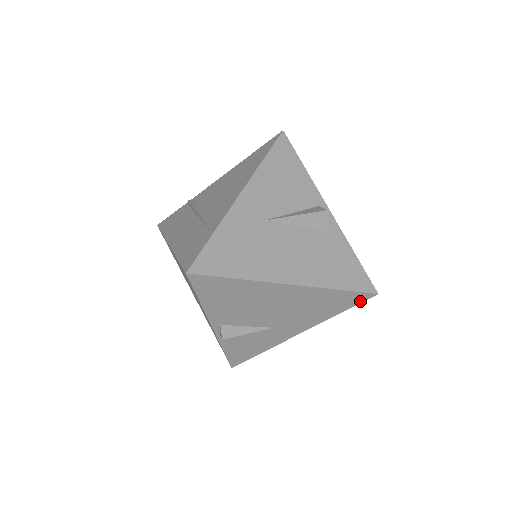
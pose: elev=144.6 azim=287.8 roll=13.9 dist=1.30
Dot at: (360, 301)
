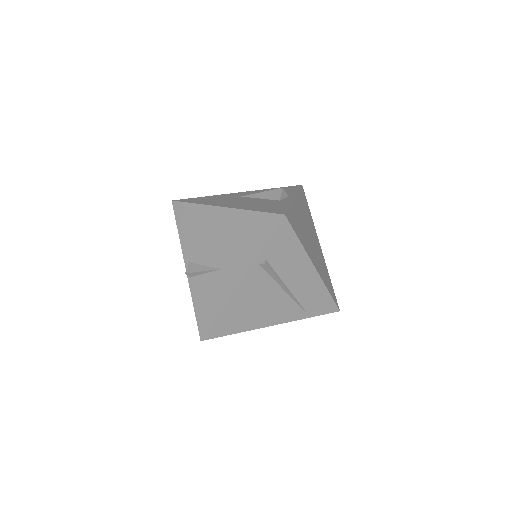
Dot at: (274, 227)
